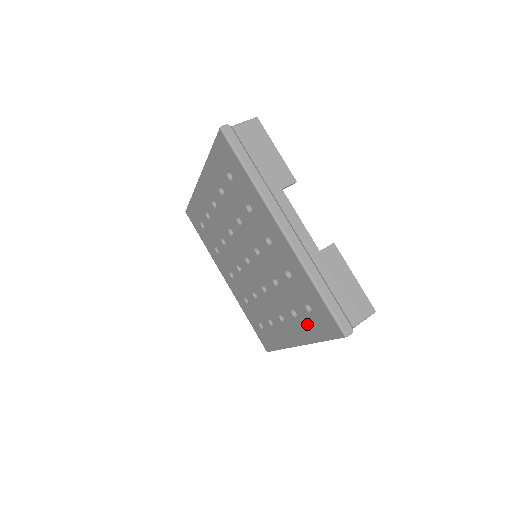
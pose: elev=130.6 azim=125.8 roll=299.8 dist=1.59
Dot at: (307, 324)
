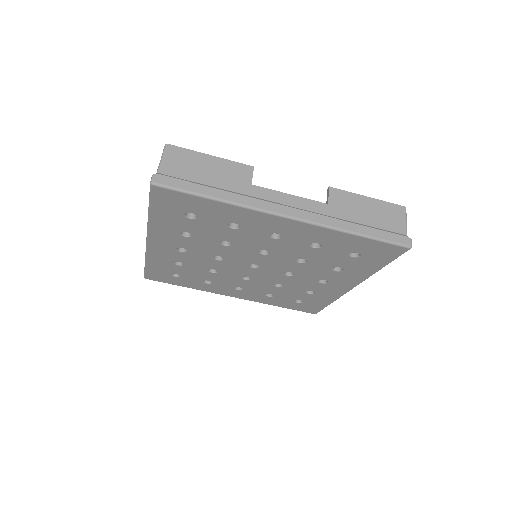
Dot at: (358, 267)
